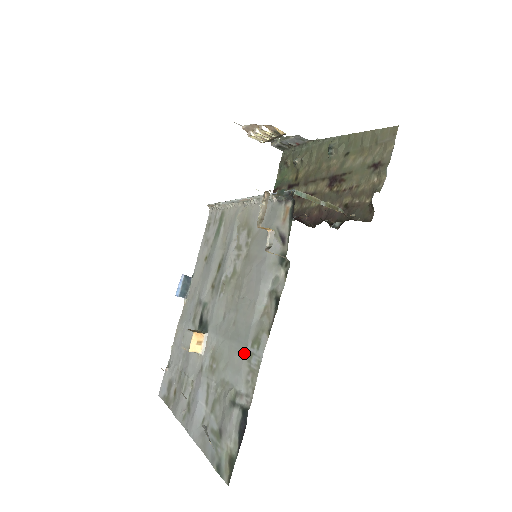
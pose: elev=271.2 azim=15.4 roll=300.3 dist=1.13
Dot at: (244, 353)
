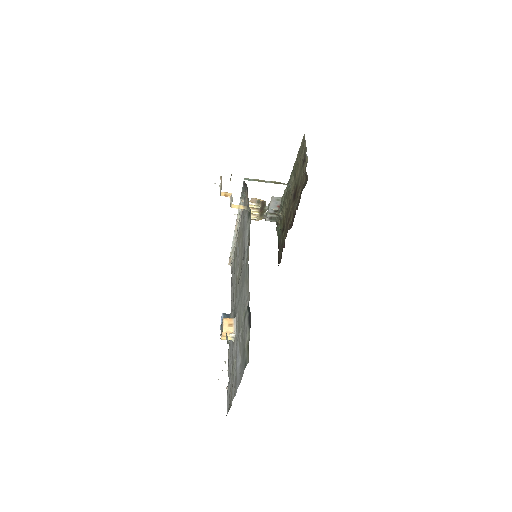
Dot at: (244, 283)
